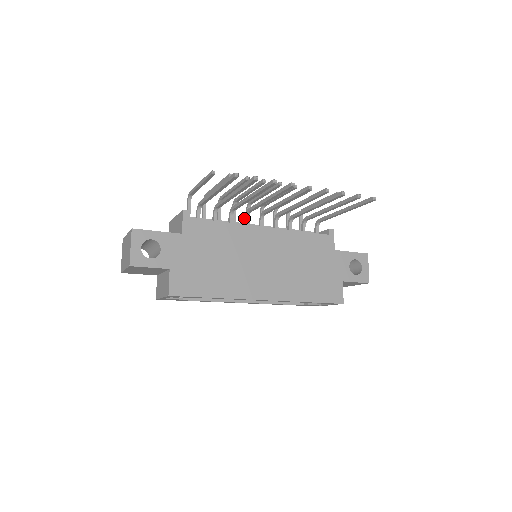
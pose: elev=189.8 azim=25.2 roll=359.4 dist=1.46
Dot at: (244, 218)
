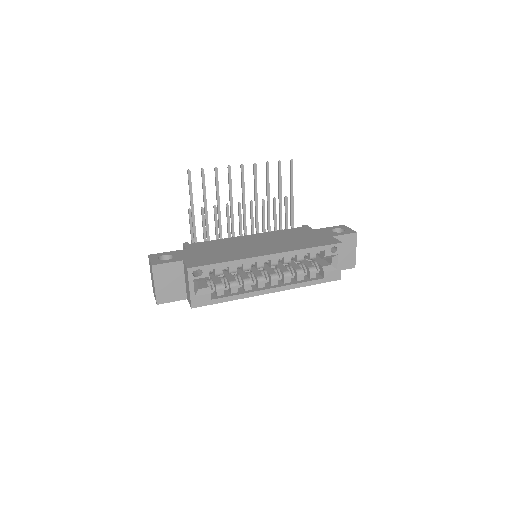
Dot at: occluded
